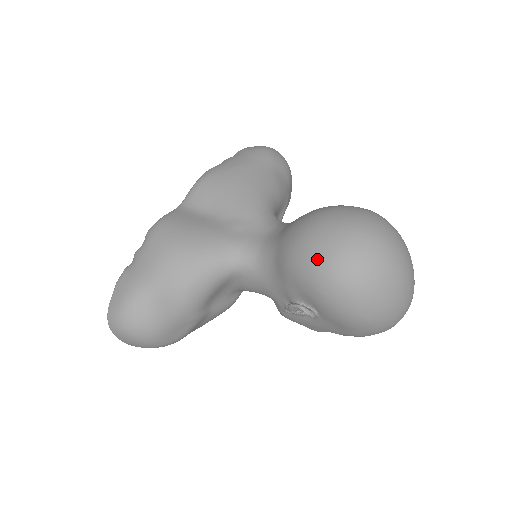
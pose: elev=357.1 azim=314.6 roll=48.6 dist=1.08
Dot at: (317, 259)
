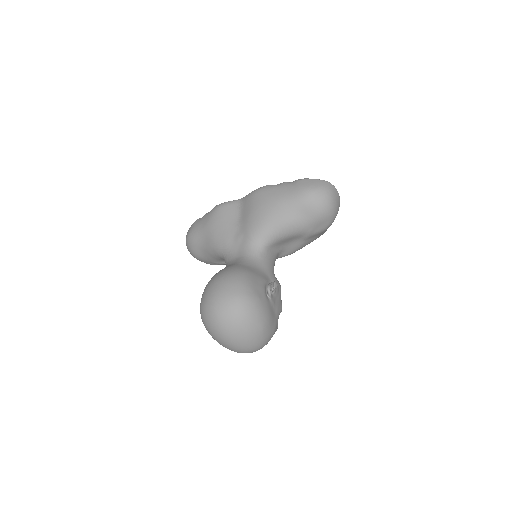
Dot at: (202, 297)
